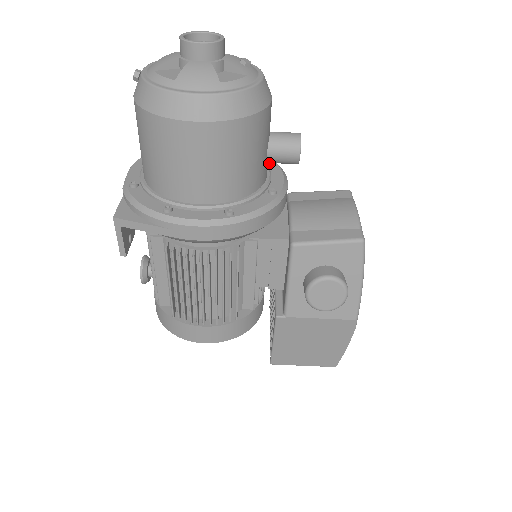
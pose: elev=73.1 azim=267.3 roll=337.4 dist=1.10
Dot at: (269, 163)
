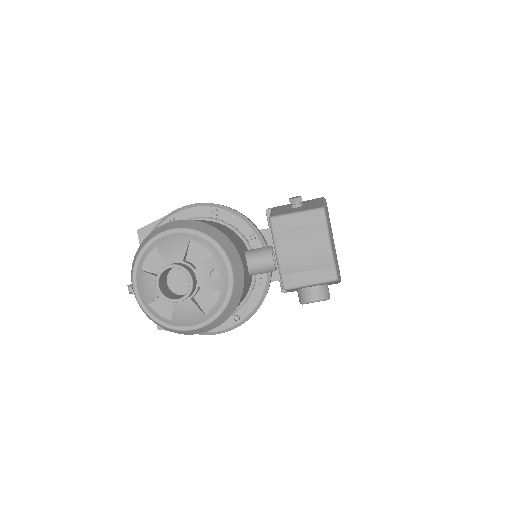
Dot at: (250, 241)
